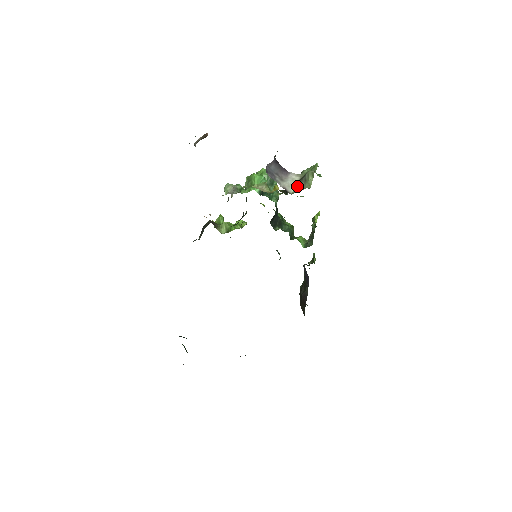
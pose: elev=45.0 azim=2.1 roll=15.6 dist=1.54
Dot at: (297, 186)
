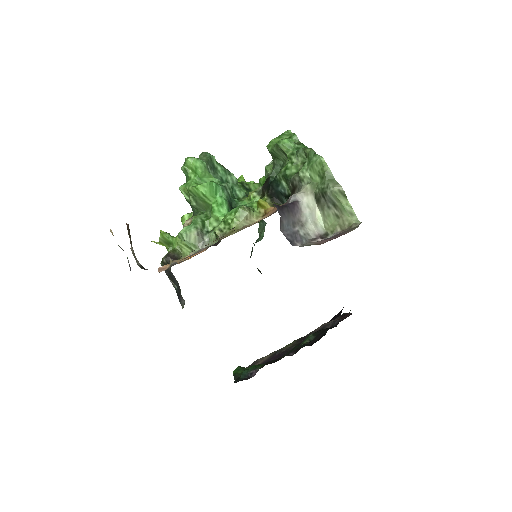
Dot at: (325, 216)
